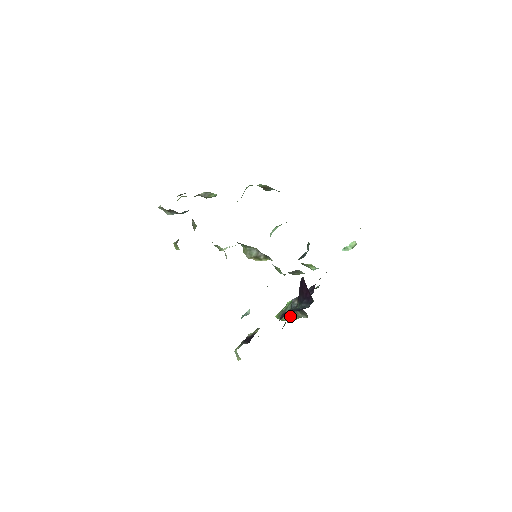
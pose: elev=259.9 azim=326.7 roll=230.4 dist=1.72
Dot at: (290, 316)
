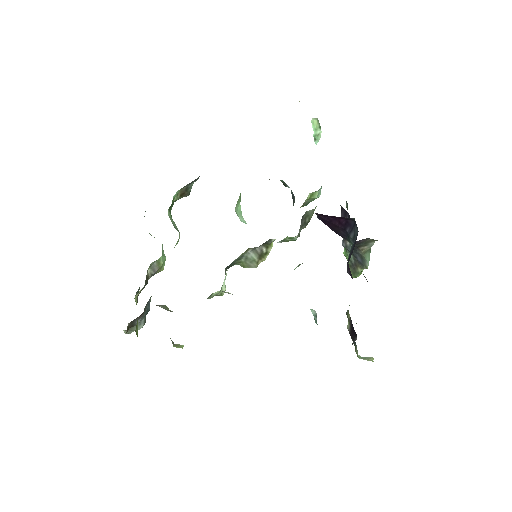
Dot at: (360, 261)
